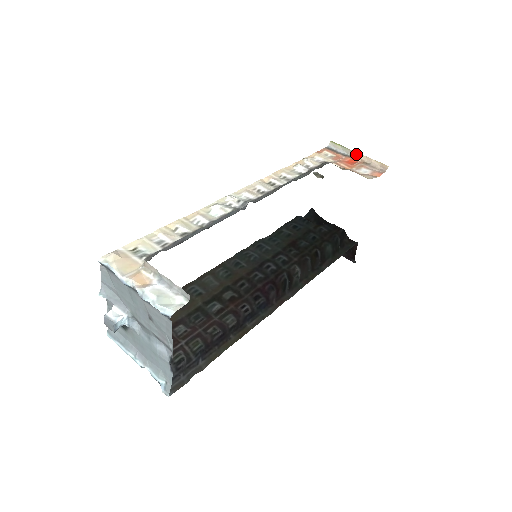
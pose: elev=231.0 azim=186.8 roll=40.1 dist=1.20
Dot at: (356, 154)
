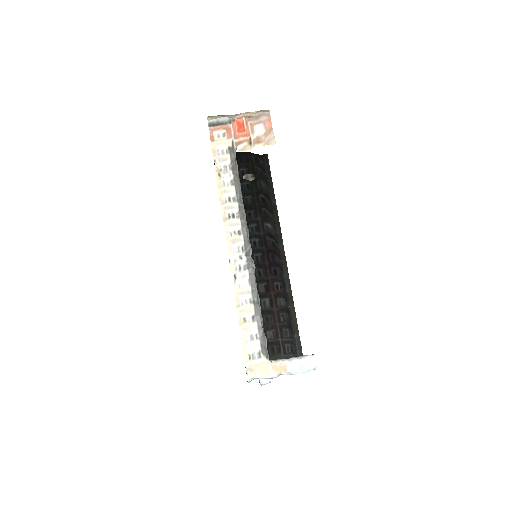
Dot at: (237, 115)
